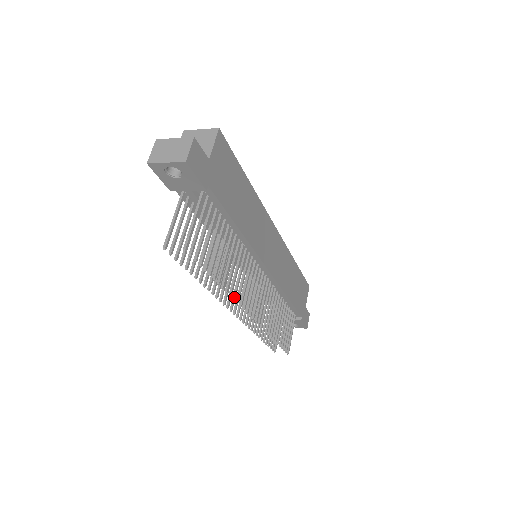
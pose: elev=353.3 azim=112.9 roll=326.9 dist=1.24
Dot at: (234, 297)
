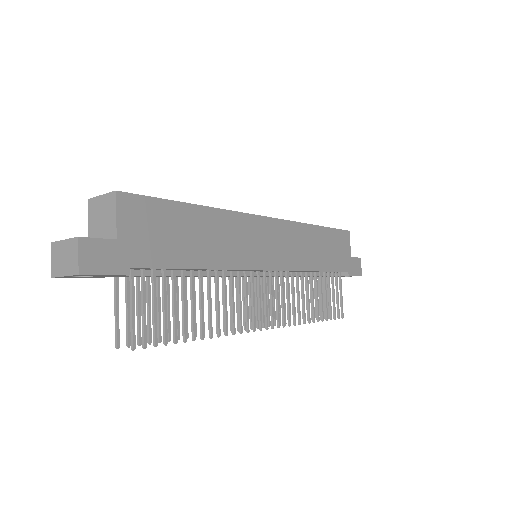
Dot at: (233, 332)
